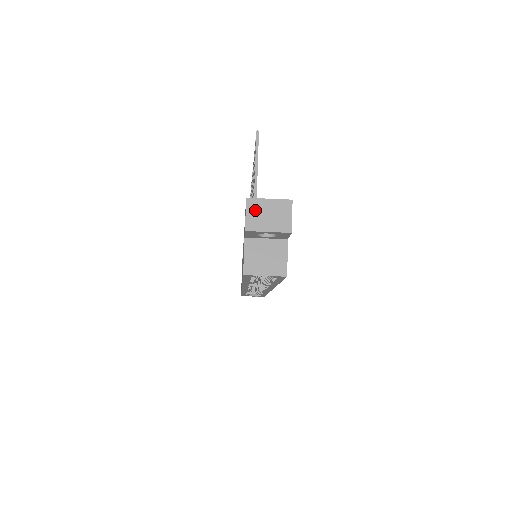
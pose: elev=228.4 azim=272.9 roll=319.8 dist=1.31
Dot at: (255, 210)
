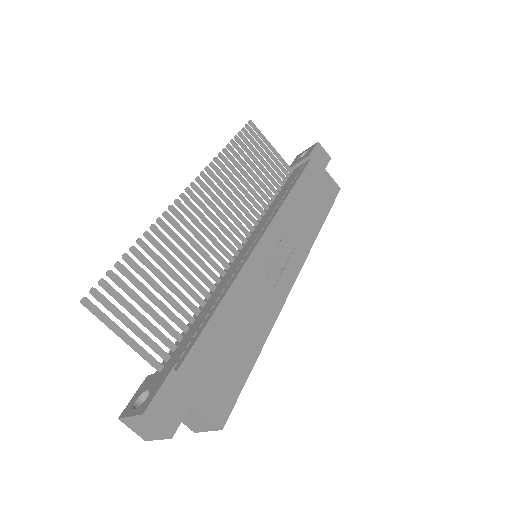
Dot at: (133, 426)
